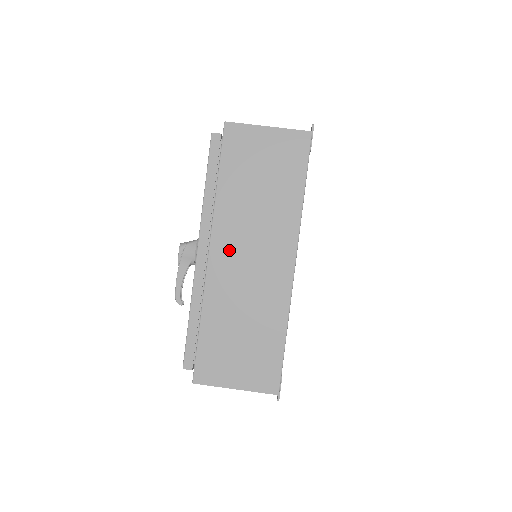
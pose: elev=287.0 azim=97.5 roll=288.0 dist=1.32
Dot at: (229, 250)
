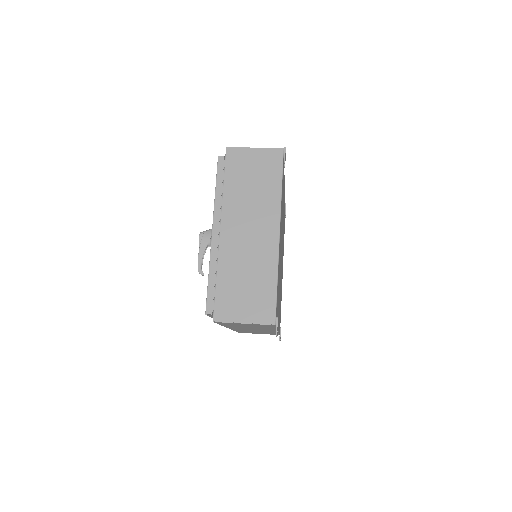
Dot at: (234, 227)
